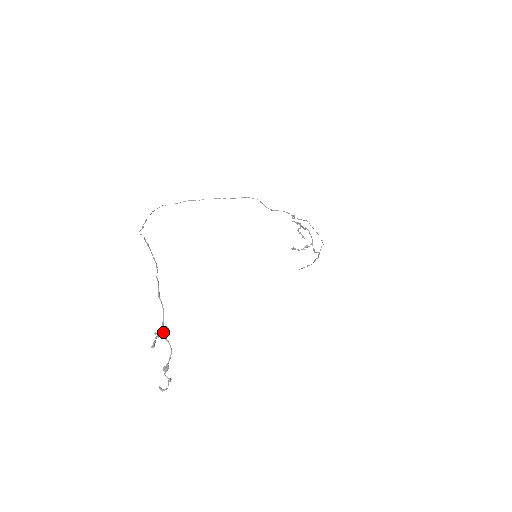
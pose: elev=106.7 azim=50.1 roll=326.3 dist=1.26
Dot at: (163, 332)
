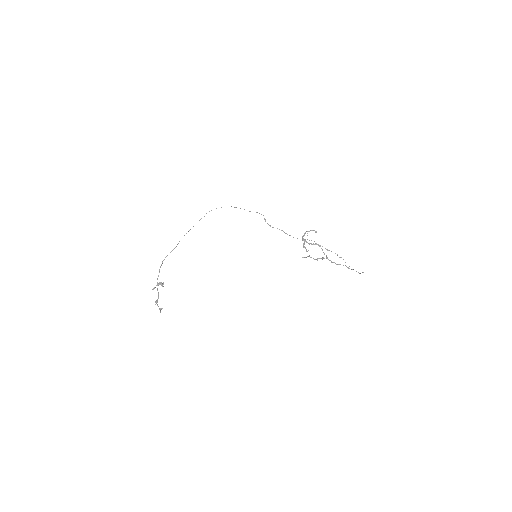
Dot at: (157, 284)
